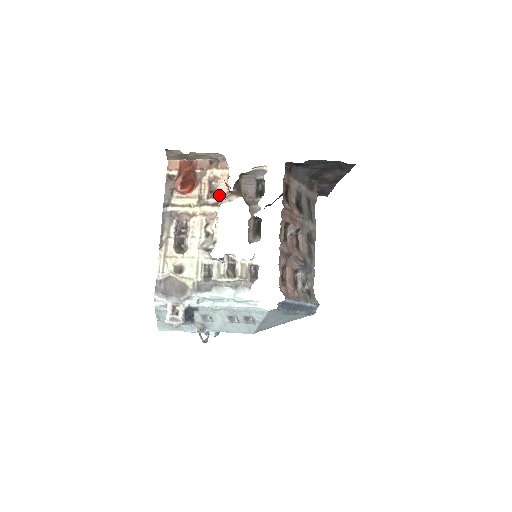
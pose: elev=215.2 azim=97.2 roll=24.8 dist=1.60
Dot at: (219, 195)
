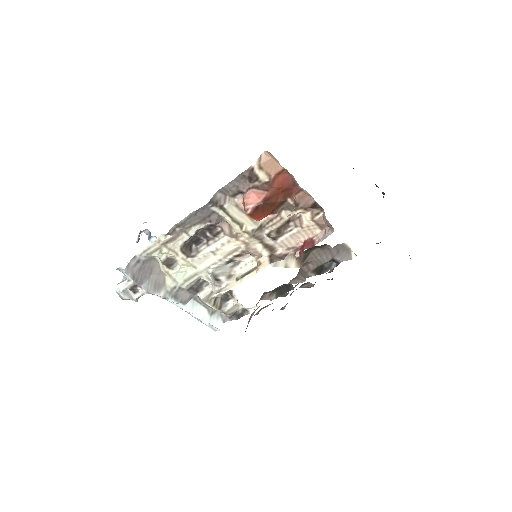
Dot at: (283, 242)
